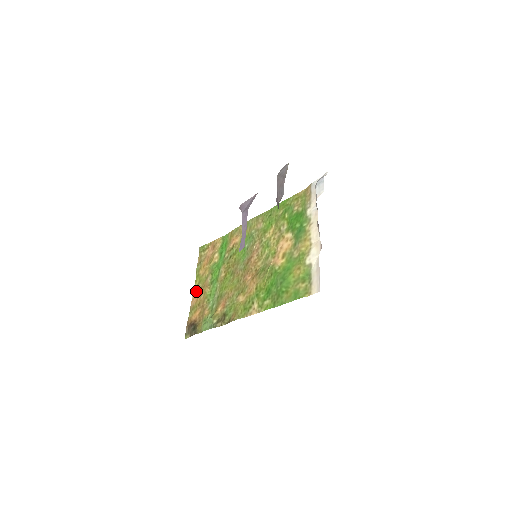
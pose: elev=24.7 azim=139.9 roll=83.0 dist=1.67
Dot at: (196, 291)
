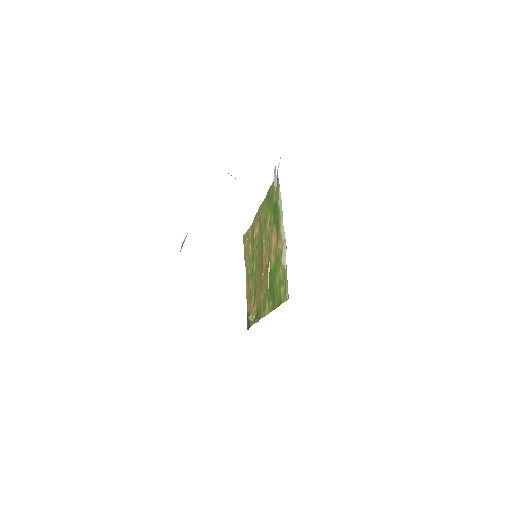
Dot at: (246, 283)
